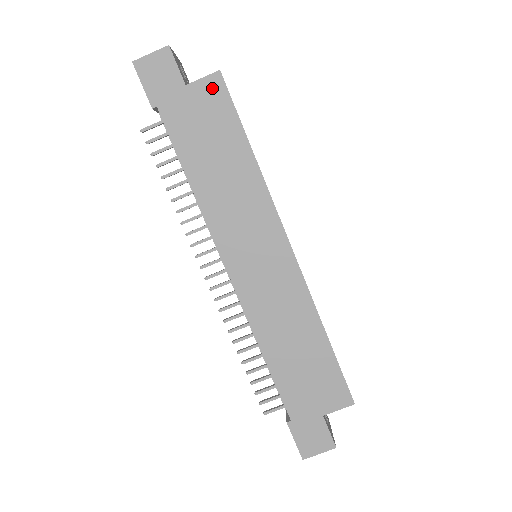
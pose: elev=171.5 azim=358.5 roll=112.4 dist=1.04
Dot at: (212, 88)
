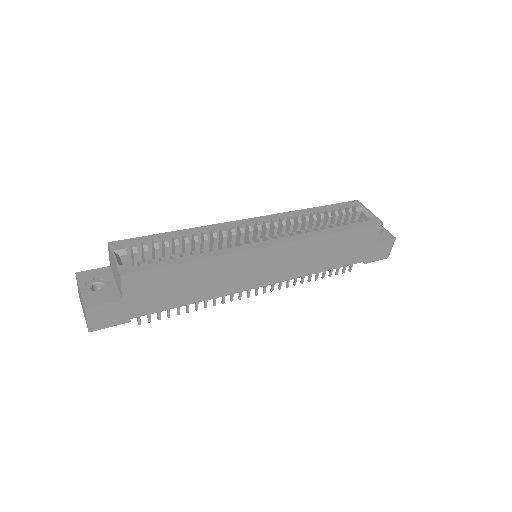
Dot at: (132, 283)
